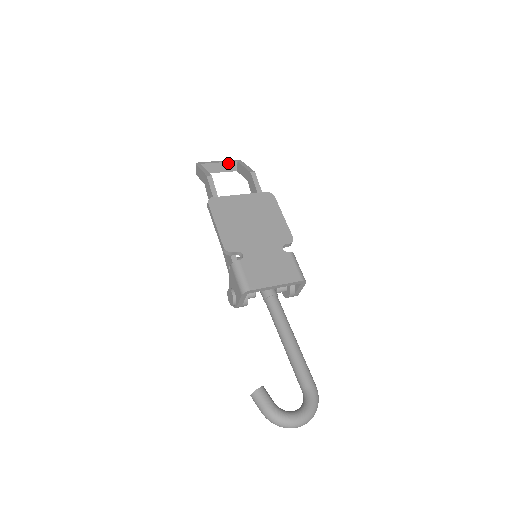
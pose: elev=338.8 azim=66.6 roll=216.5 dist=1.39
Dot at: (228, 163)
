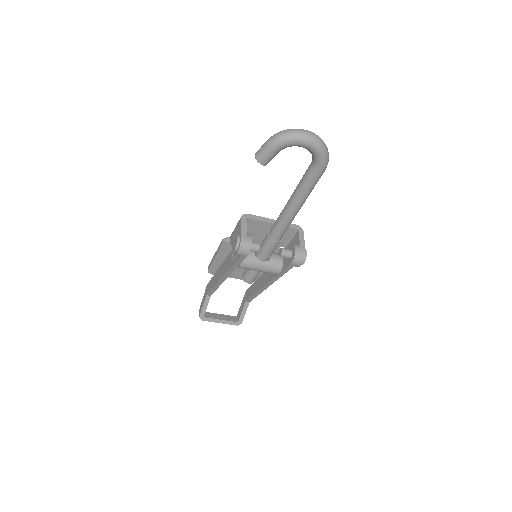
Dot at: (228, 316)
